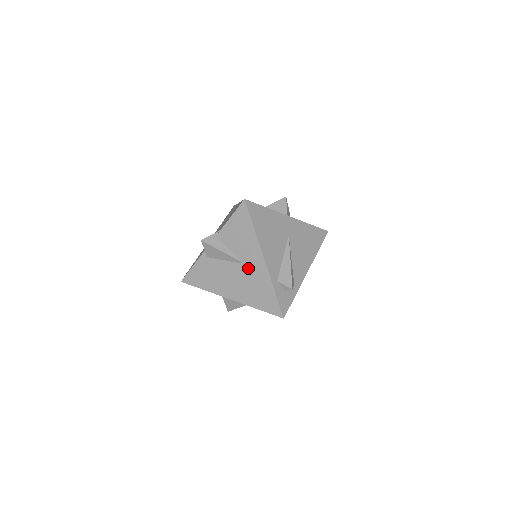
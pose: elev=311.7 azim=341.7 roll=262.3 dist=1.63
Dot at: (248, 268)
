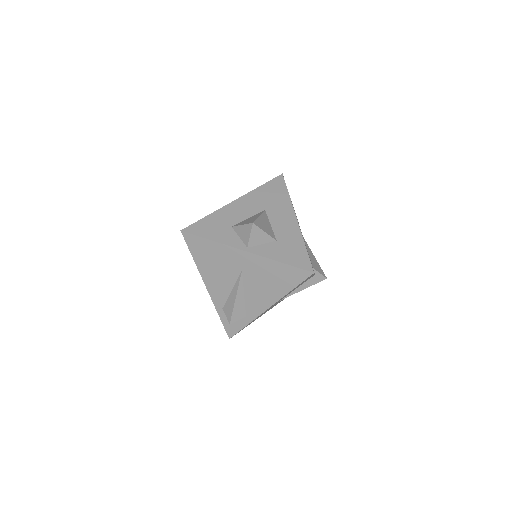
Dot at: occluded
